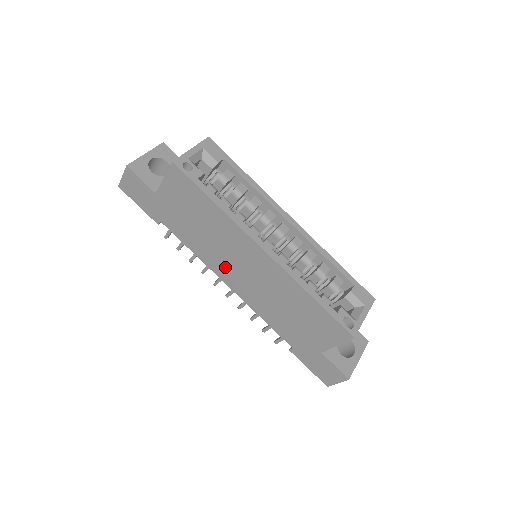
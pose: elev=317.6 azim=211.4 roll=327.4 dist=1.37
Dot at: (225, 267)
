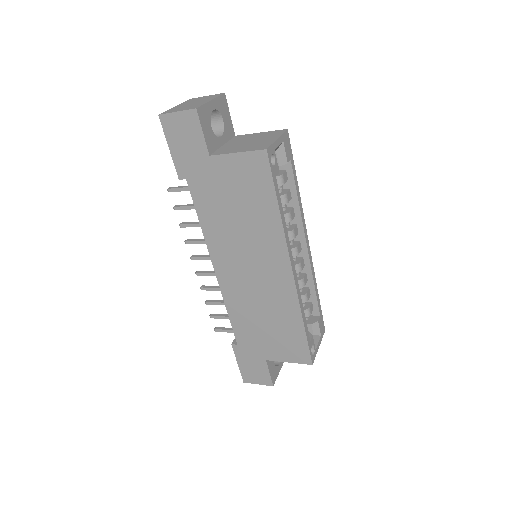
Dot at: (230, 257)
